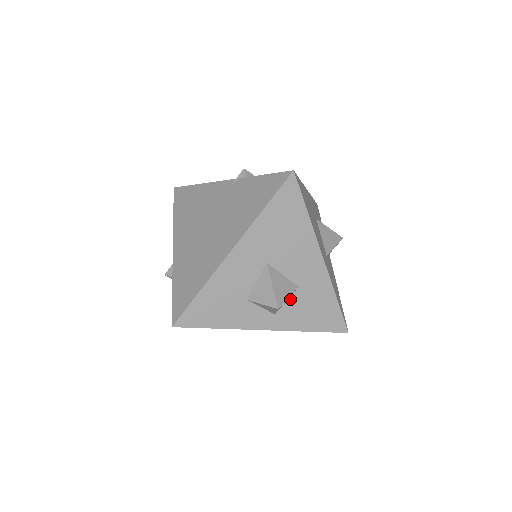
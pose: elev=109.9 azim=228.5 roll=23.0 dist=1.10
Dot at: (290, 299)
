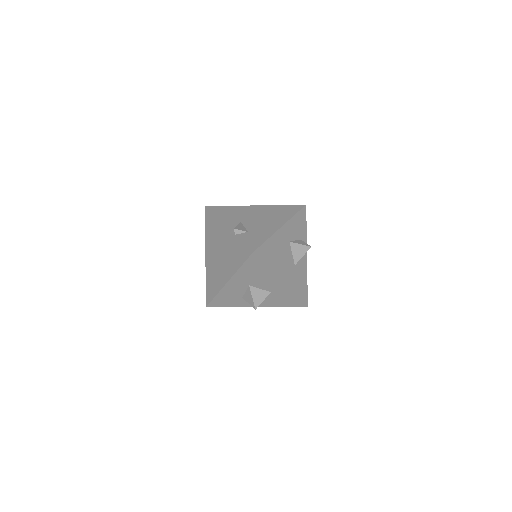
Dot at: (267, 296)
